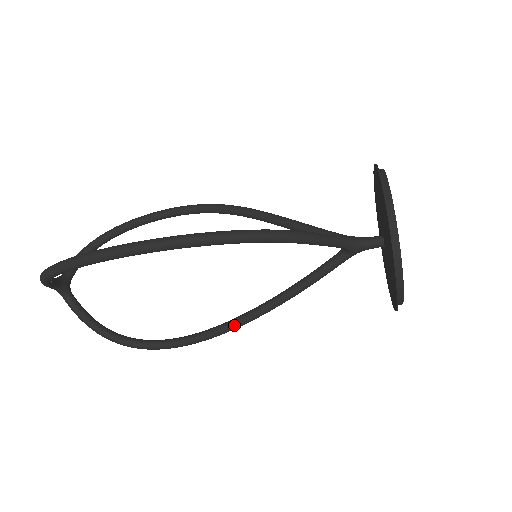
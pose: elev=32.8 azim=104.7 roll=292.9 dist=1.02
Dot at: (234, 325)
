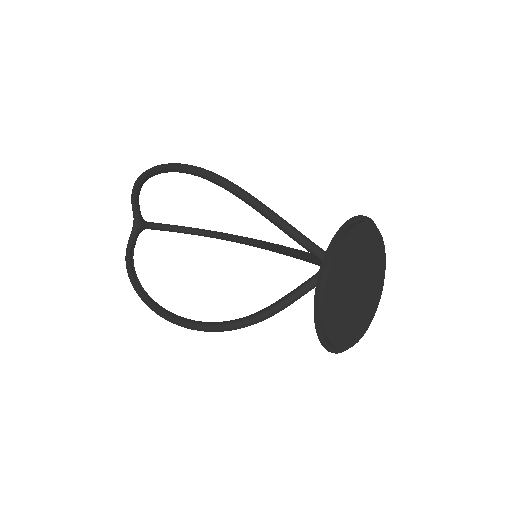
Dot at: occluded
